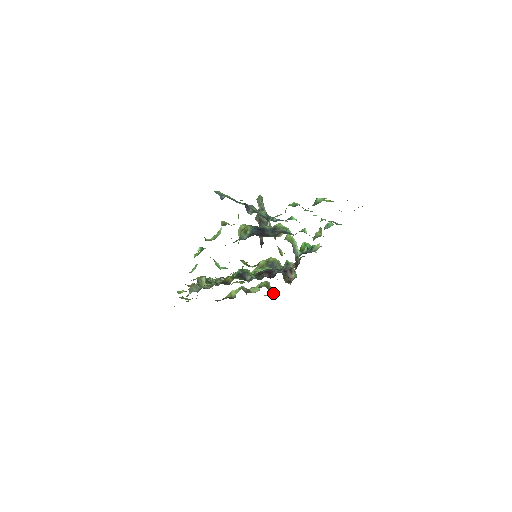
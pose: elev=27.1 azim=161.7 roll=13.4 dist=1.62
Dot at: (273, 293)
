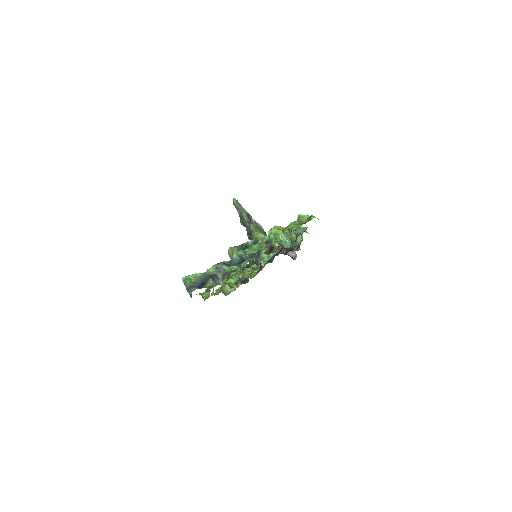
Dot at: occluded
